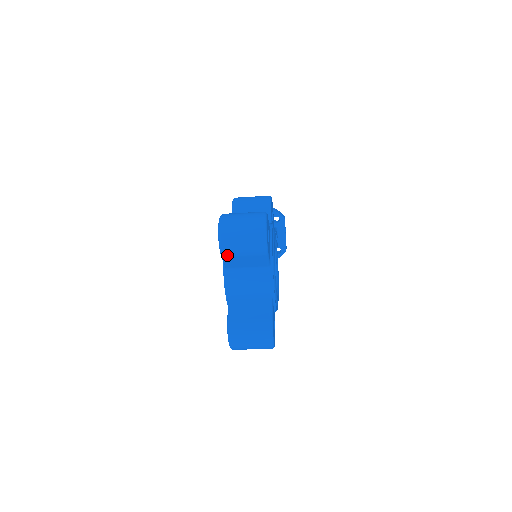
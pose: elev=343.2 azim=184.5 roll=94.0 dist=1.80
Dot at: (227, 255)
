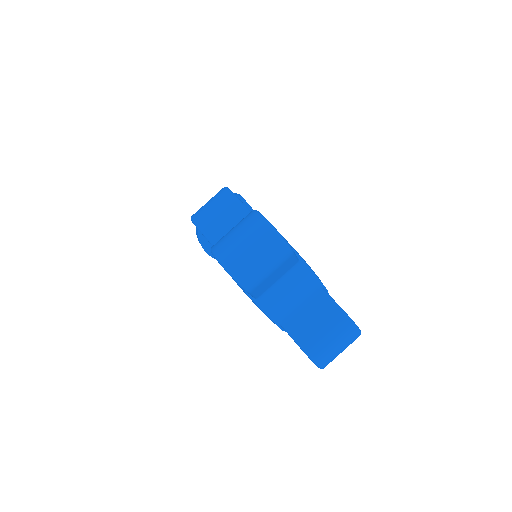
Dot at: (254, 287)
